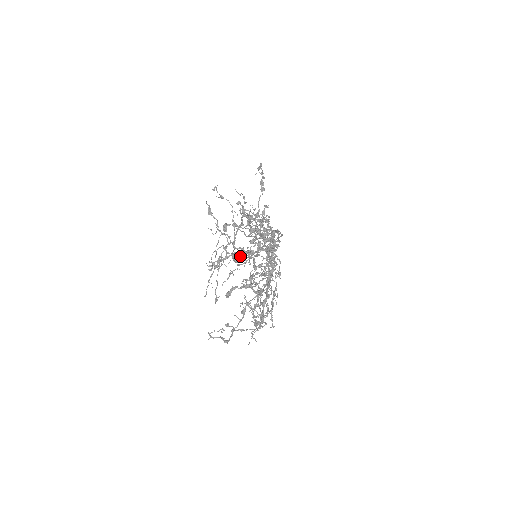
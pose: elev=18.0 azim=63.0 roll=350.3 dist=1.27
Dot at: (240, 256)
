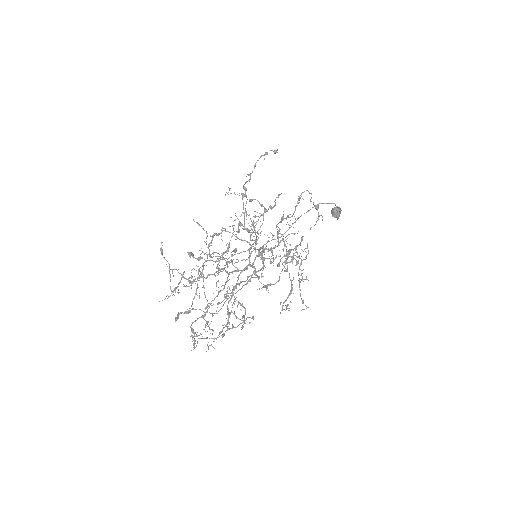
Dot at: (227, 265)
